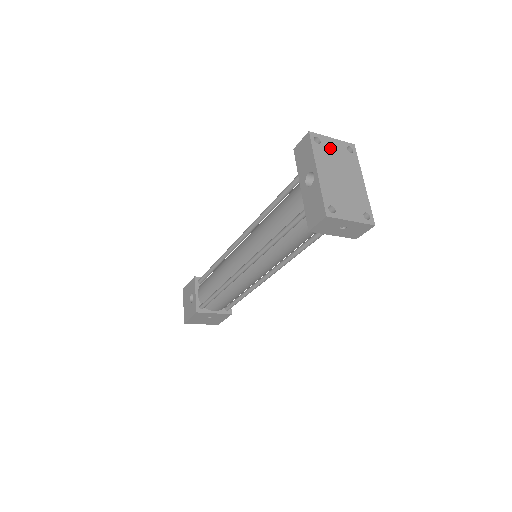
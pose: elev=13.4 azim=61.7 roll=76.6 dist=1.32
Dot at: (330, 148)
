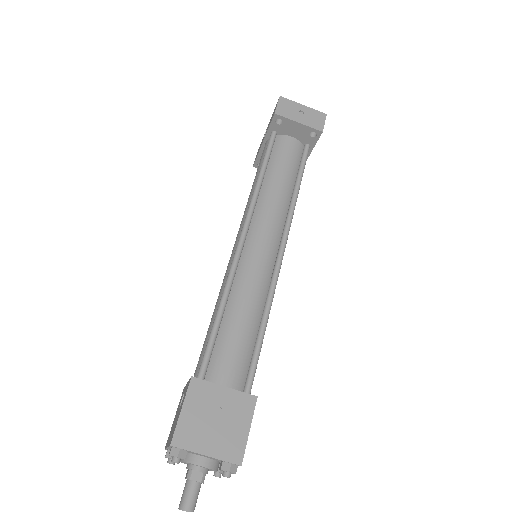
Dot at: occluded
